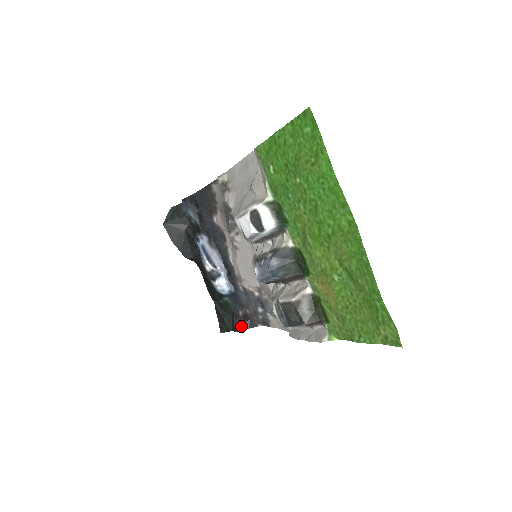
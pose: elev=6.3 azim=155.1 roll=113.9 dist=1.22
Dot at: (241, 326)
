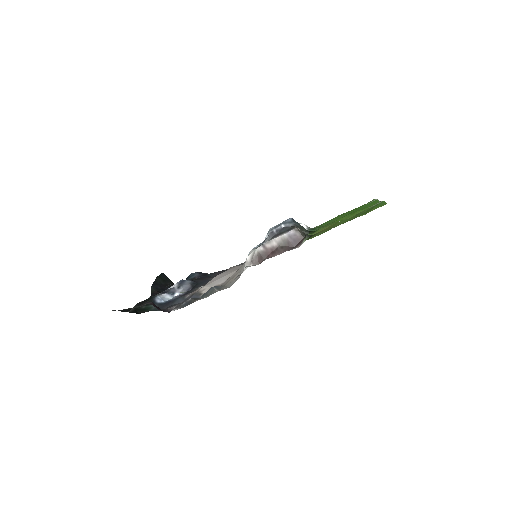
Dot at: (154, 304)
